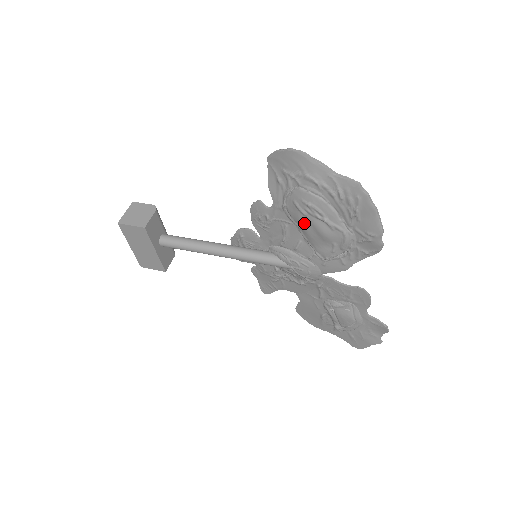
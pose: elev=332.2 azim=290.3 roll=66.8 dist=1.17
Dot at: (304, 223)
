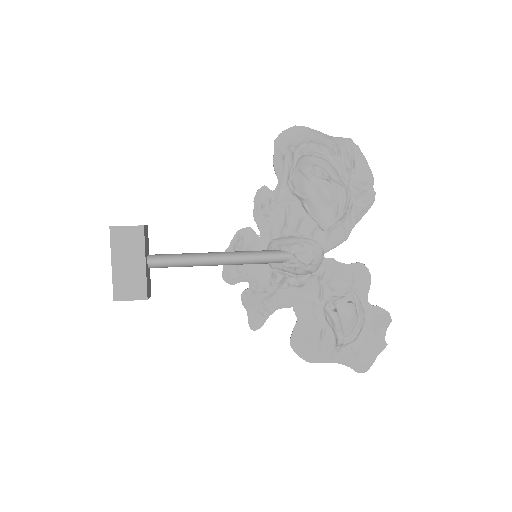
Dot at: (309, 189)
